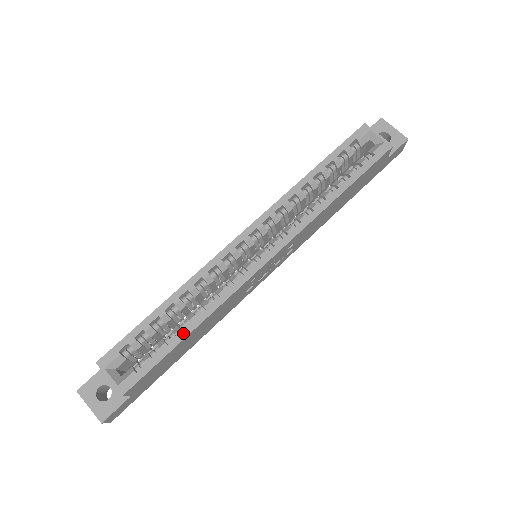
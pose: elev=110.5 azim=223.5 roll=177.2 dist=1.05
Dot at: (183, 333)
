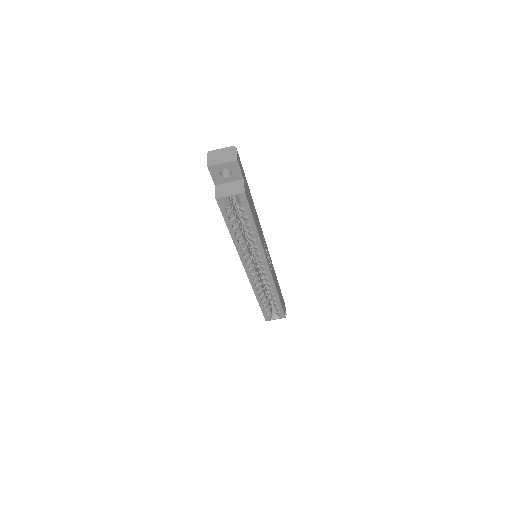
Dot at: (277, 300)
